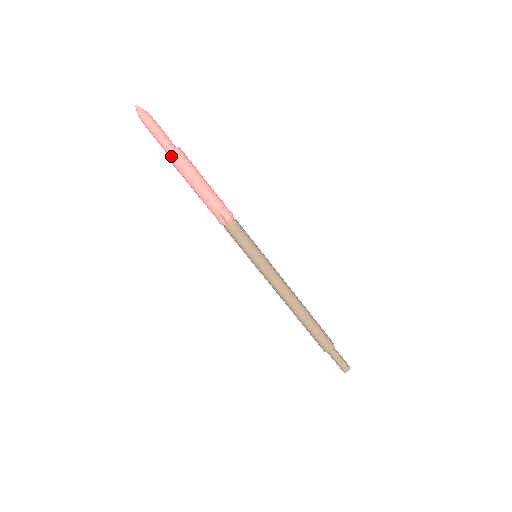
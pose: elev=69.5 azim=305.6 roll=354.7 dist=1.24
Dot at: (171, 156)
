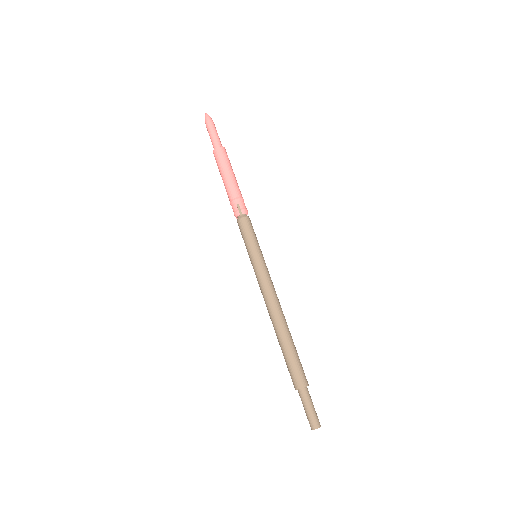
Dot at: (216, 149)
